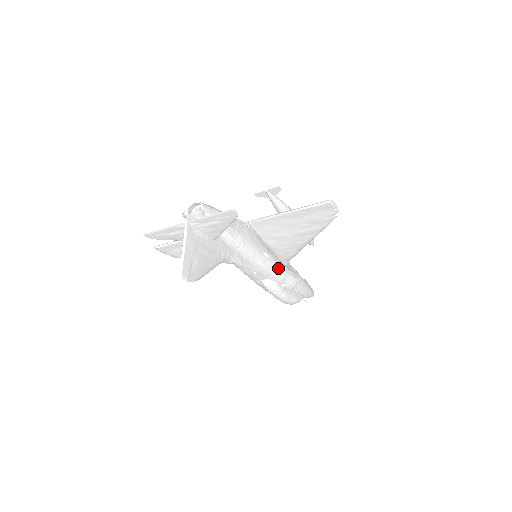
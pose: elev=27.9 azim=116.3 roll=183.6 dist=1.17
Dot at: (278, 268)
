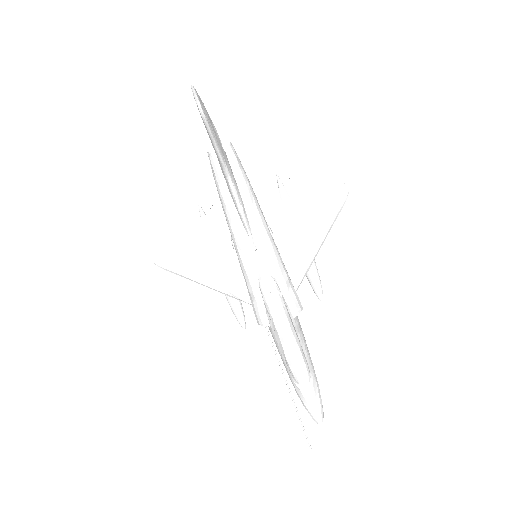
Dot at: (281, 261)
